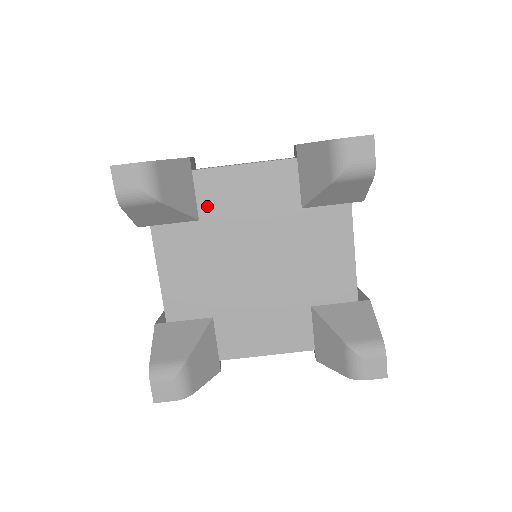
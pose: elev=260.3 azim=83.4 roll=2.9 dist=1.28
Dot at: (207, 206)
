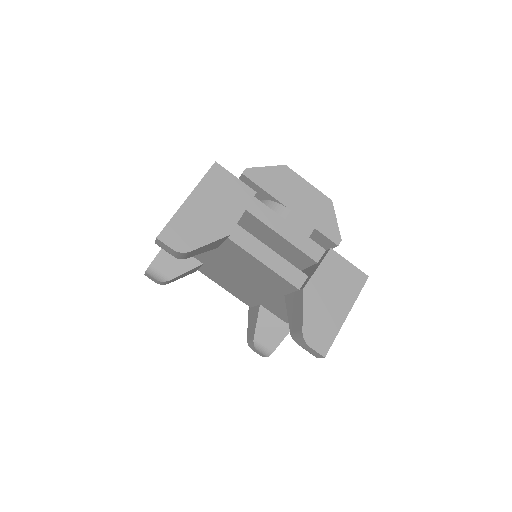
Dot at: (227, 250)
